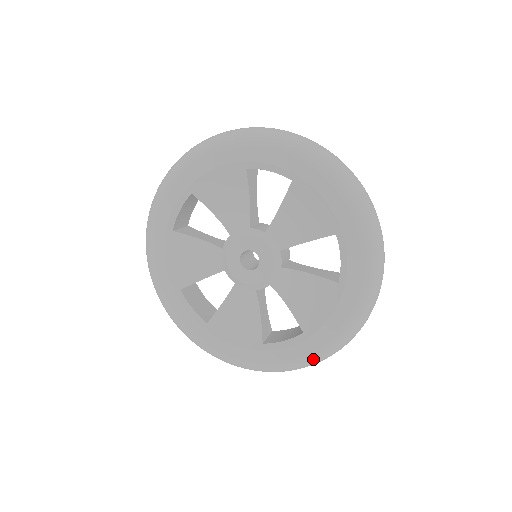
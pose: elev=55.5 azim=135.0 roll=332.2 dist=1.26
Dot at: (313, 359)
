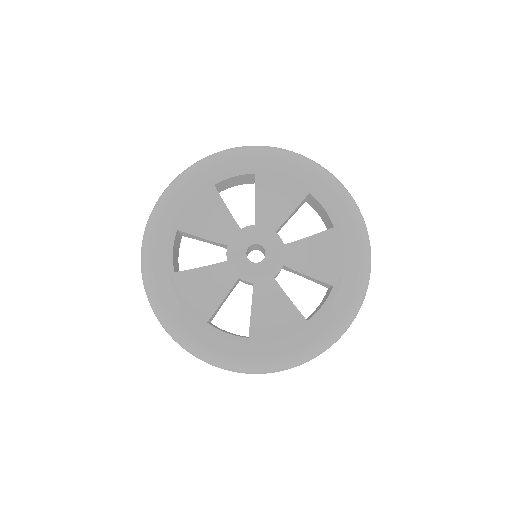
Dot at: (238, 364)
